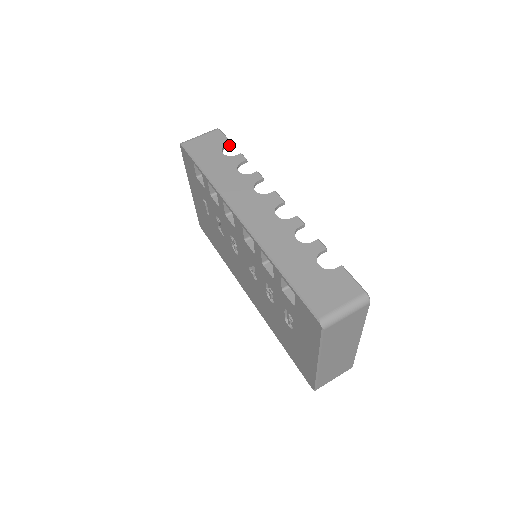
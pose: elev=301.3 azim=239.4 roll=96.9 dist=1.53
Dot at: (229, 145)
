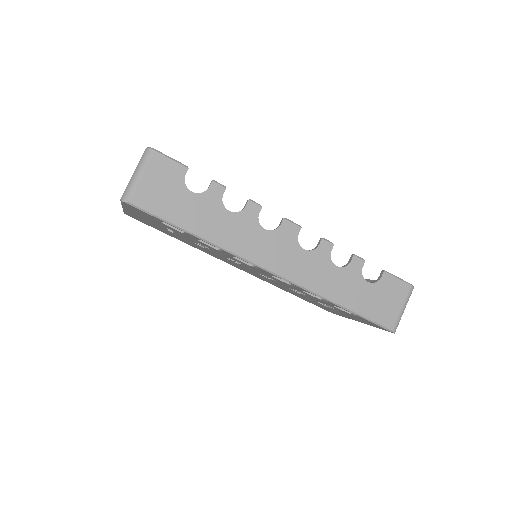
Dot at: (186, 171)
